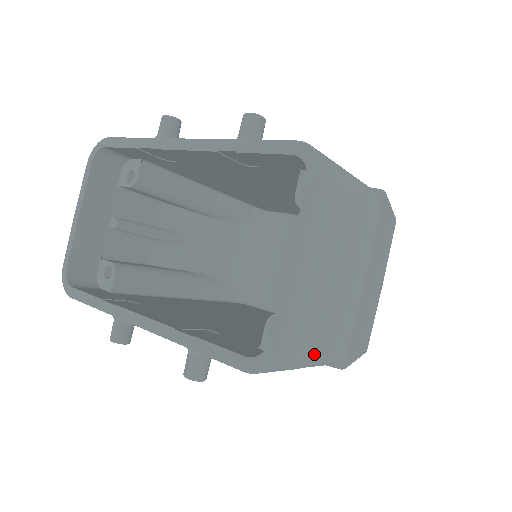
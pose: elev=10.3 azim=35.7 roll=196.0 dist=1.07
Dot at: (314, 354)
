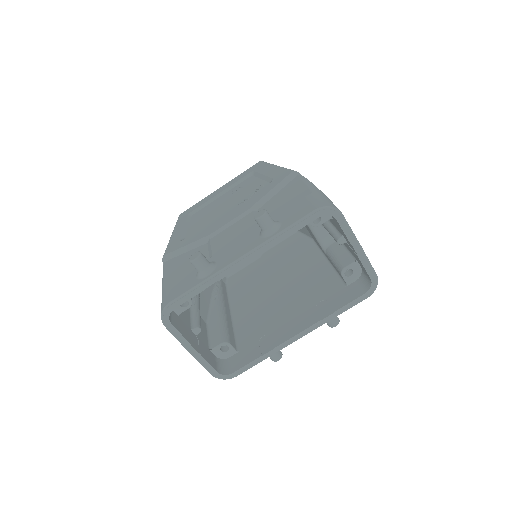
Dot at: occluded
